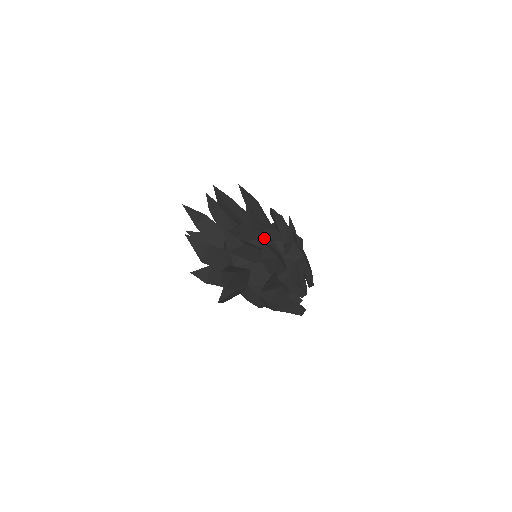
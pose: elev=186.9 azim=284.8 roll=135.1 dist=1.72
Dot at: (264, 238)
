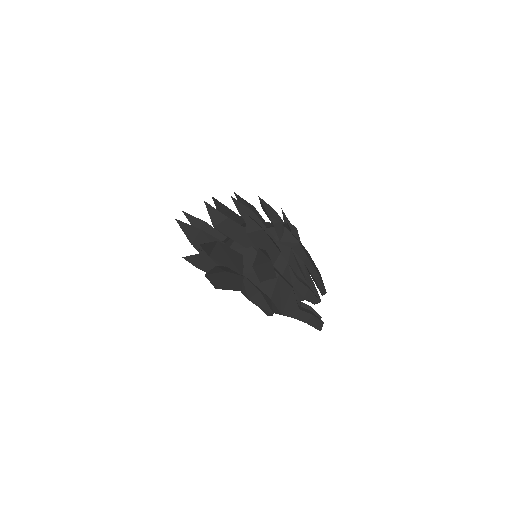
Dot at: (249, 215)
